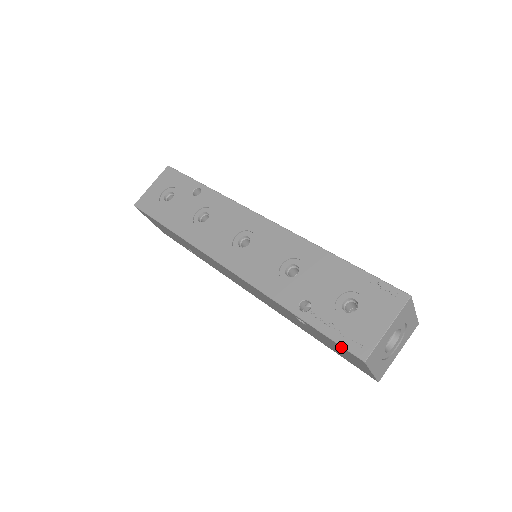
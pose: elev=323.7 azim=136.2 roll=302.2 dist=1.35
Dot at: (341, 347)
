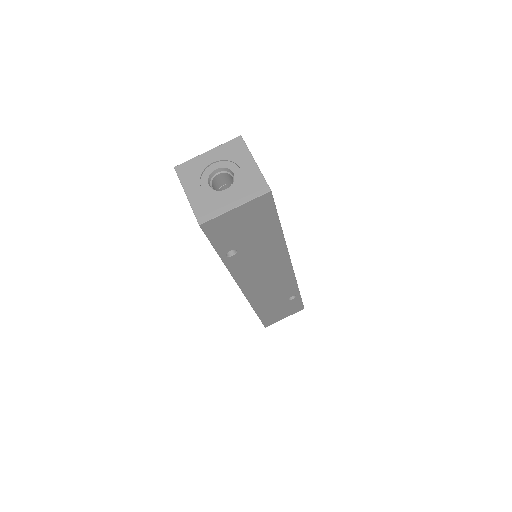
Dot at: occluded
